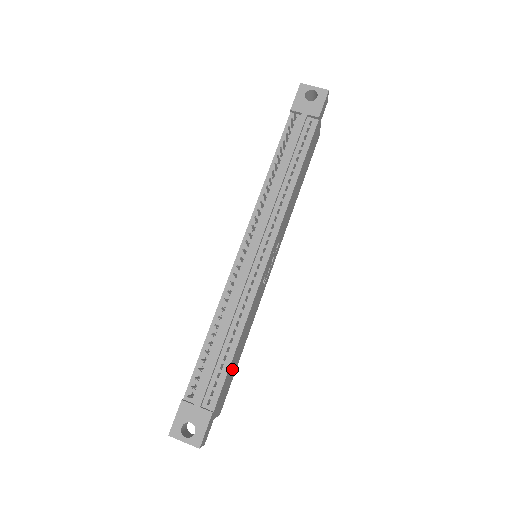
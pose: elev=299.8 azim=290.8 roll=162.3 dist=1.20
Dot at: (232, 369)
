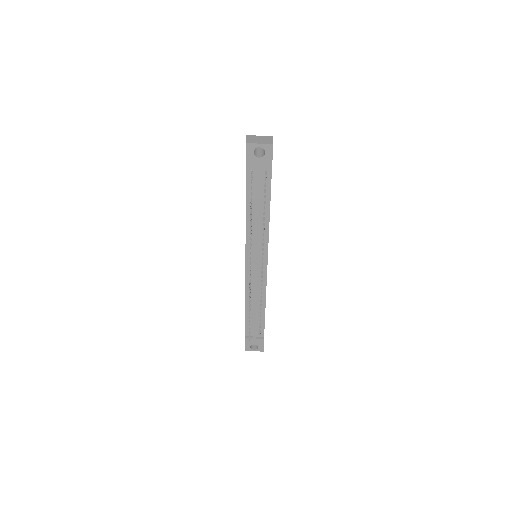
Dot at: occluded
